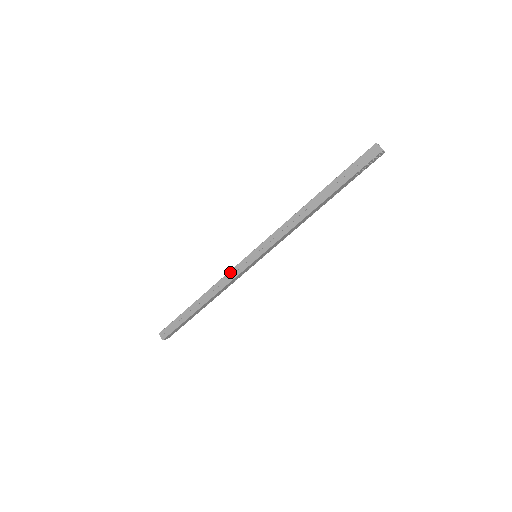
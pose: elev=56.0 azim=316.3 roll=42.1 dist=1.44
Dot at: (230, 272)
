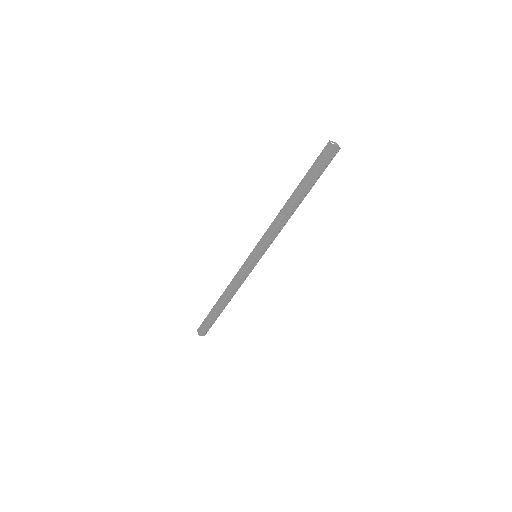
Dot at: (238, 272)
